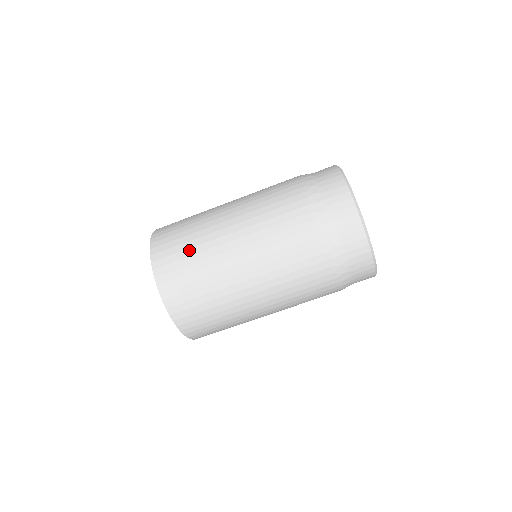
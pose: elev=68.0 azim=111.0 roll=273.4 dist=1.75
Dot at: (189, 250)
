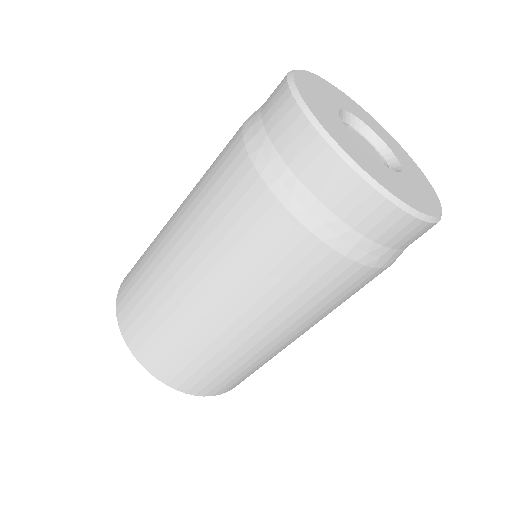
Dot at: (155, 317)
